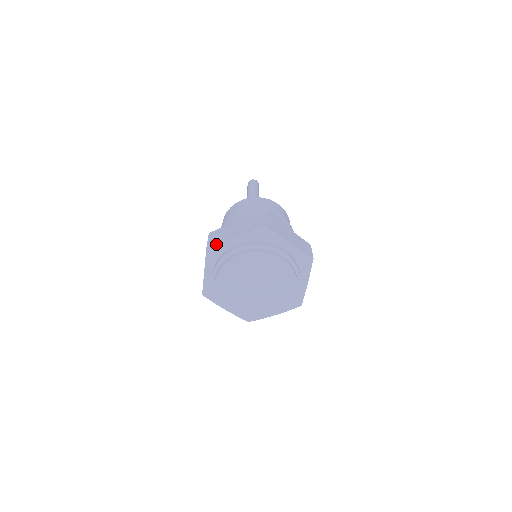
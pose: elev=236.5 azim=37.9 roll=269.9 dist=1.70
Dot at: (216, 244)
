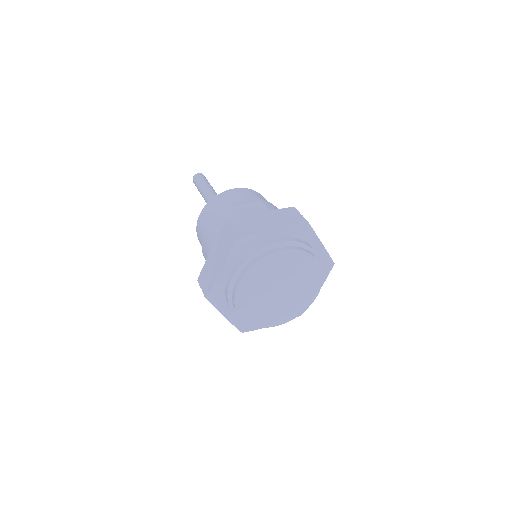
Dot at: (211, 290)
